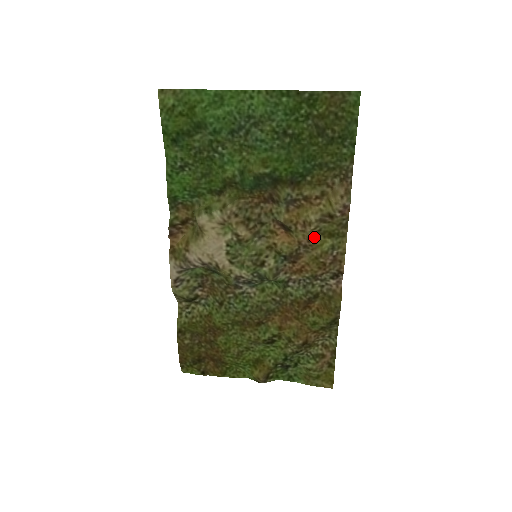
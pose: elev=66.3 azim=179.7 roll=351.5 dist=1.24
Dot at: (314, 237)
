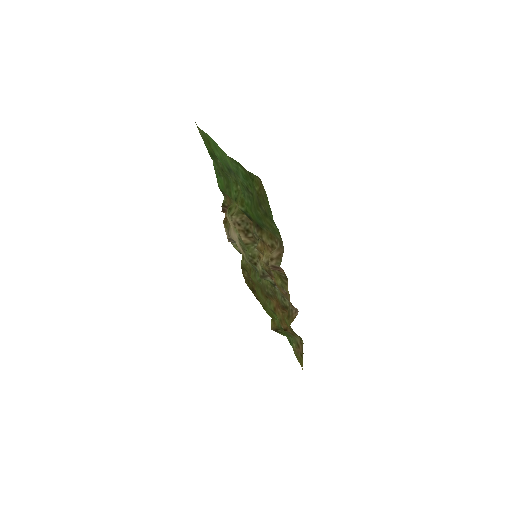
Dot at: (272, 271)
